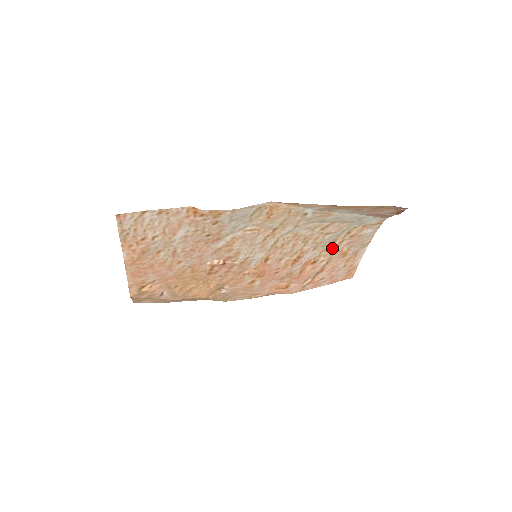
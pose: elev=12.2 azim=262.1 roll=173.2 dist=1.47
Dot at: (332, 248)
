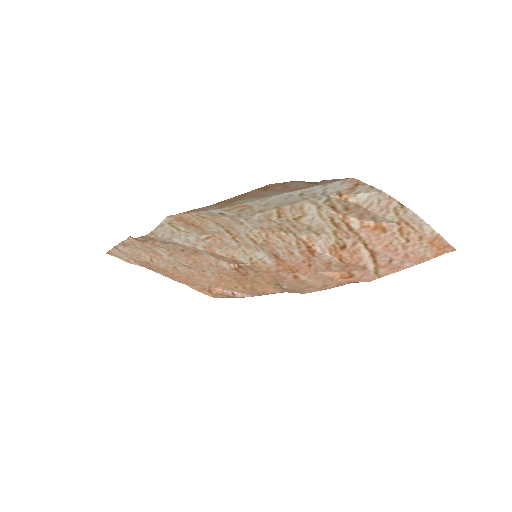
Dot at: (343, 227)
